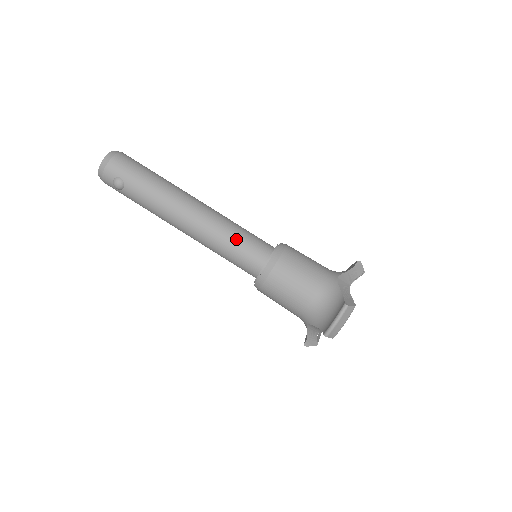
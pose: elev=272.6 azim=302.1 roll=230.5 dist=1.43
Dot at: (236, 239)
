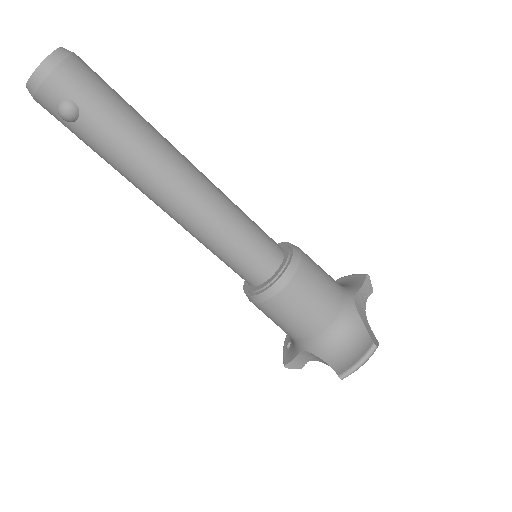
Dot at: (243, 234)
